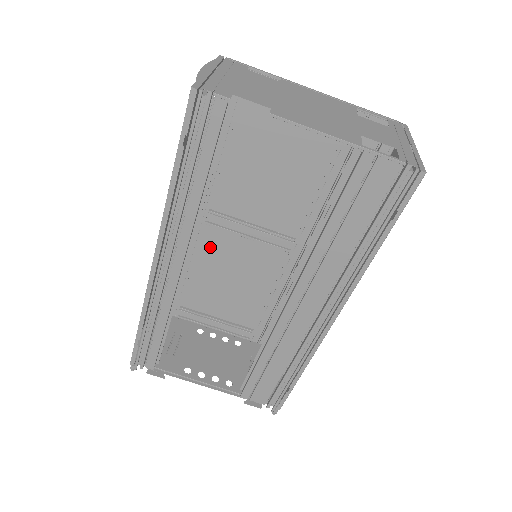
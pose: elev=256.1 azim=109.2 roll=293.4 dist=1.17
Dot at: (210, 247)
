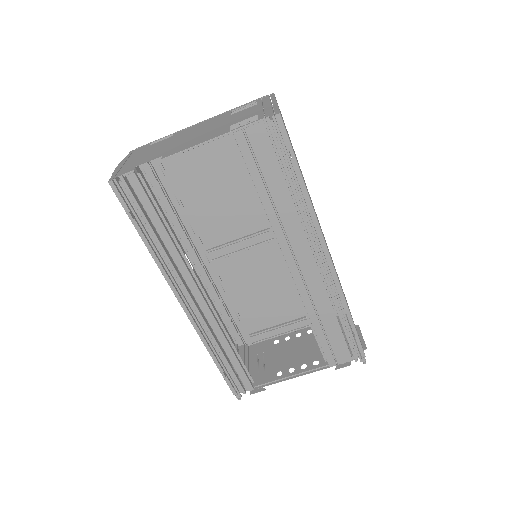
Dot at: (231, 275)
